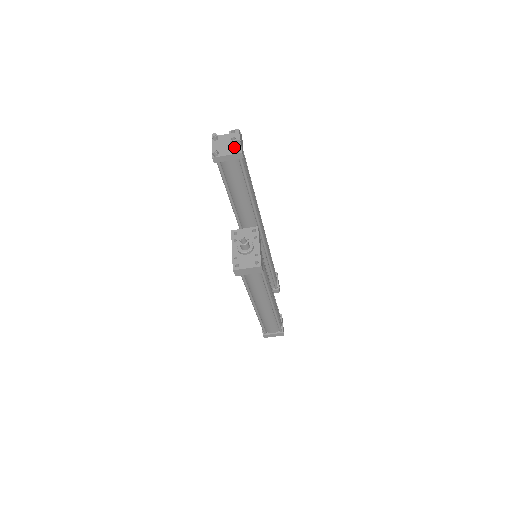
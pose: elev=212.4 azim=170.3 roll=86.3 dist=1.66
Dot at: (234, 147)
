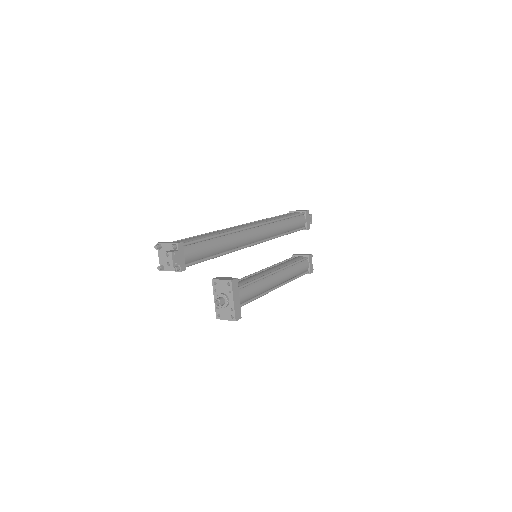
Dot at: occluded
